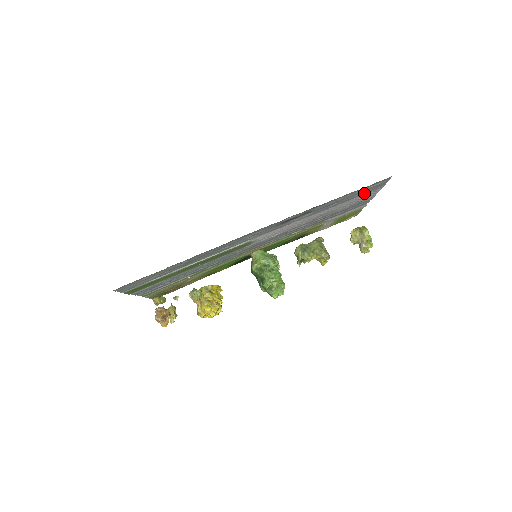
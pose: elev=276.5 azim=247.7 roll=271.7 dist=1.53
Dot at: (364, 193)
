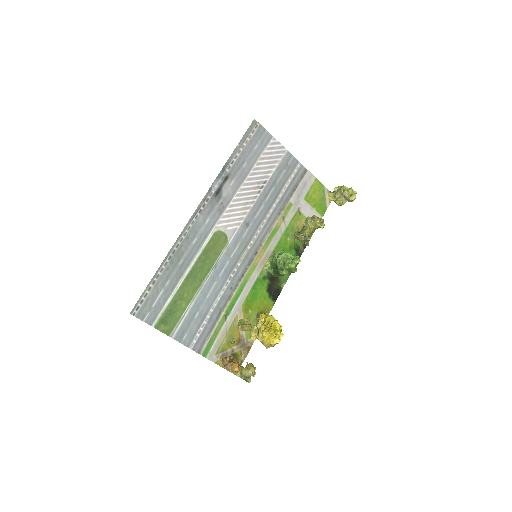
Dot at: (261, 147)
